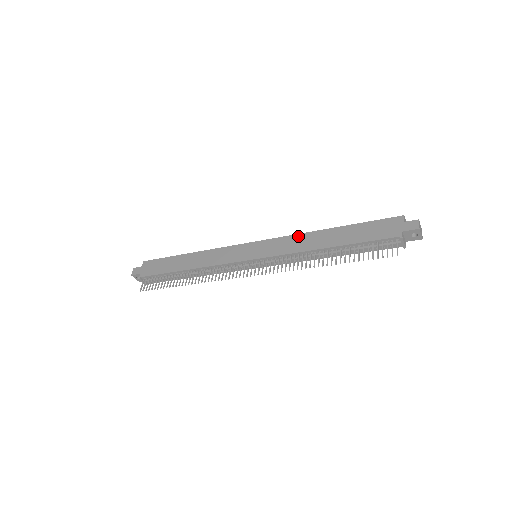
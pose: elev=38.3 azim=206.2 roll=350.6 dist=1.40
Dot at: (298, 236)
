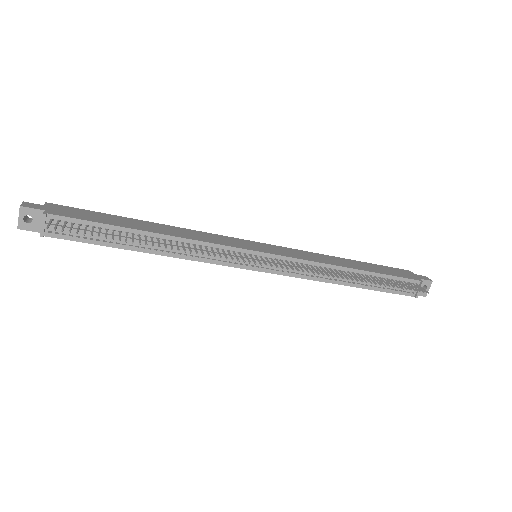
Dot at: (311, 253)
